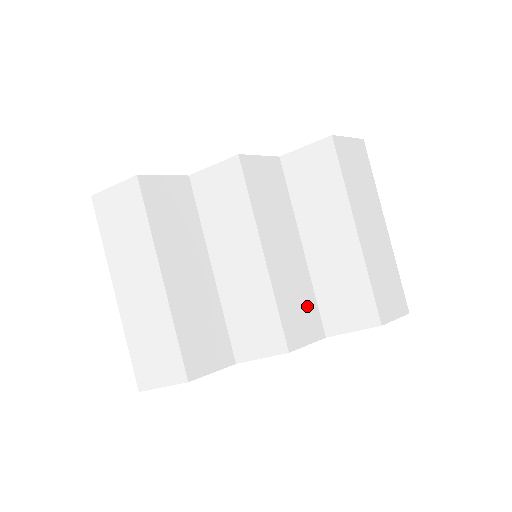
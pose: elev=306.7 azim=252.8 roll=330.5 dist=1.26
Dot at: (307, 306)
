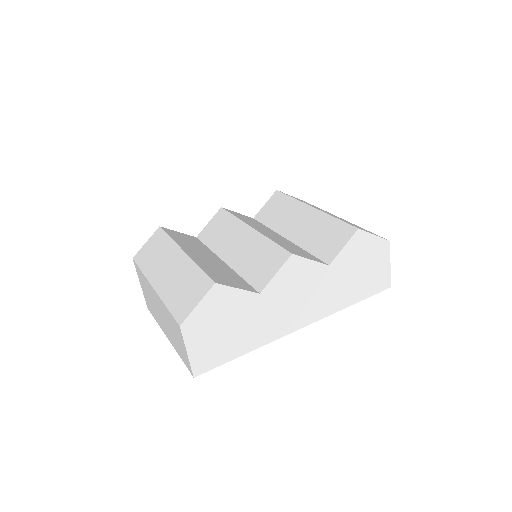
Dot at: occluded
